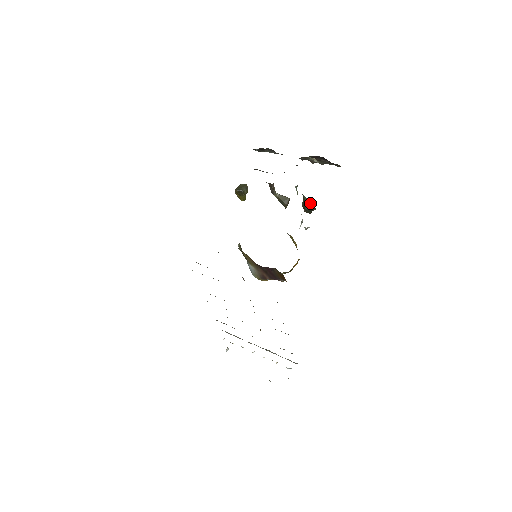
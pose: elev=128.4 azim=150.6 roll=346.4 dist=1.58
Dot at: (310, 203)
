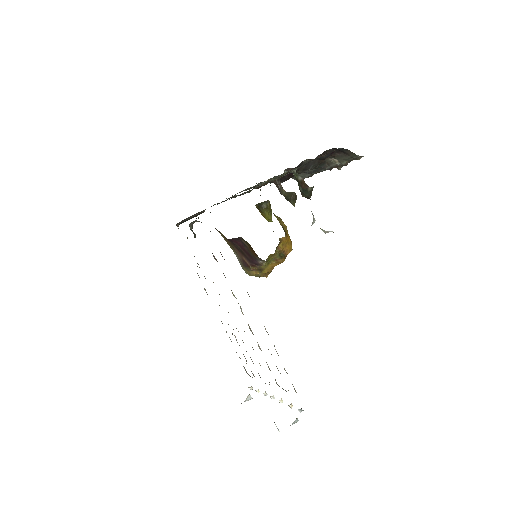
Dot at: (300, 180)
